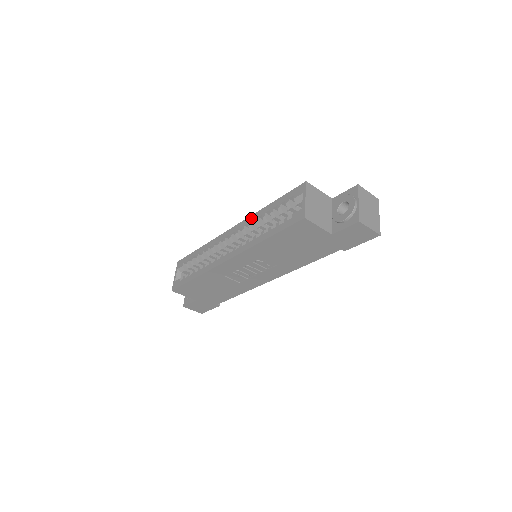
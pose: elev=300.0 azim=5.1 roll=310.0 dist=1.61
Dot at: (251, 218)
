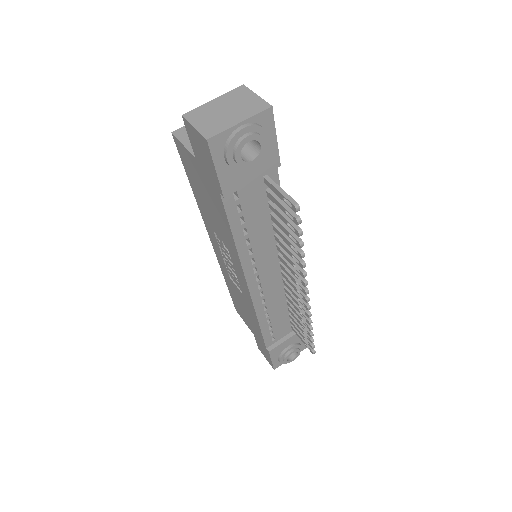
Dot at: occluded
